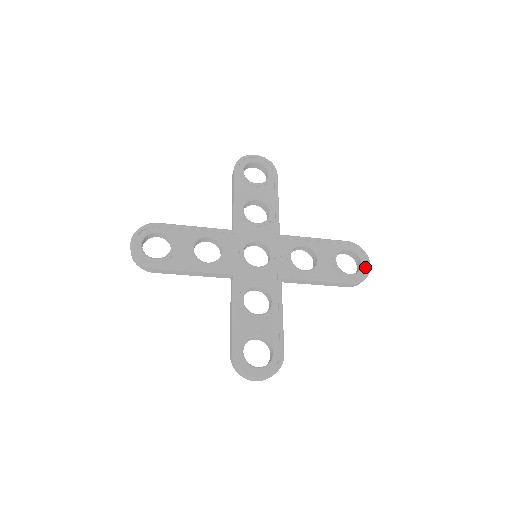
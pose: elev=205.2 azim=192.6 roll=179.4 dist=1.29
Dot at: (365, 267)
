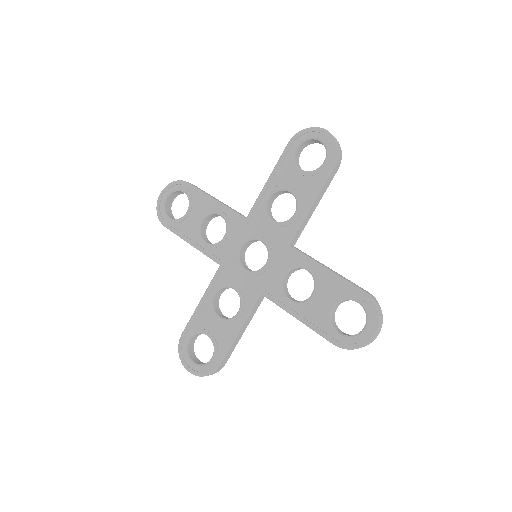
Dot at: (325, 138)
